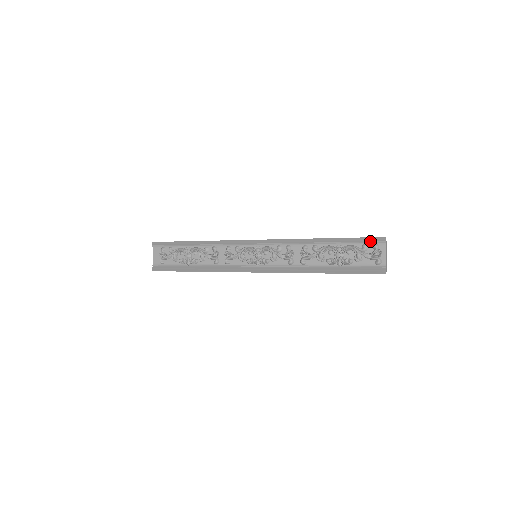
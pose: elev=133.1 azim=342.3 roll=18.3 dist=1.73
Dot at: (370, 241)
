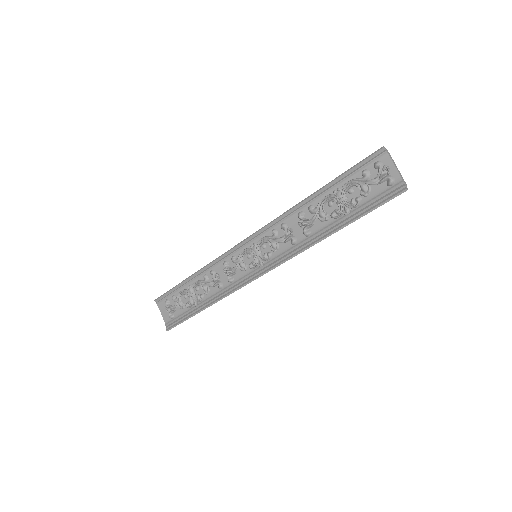
Dot at: (368, 162)
